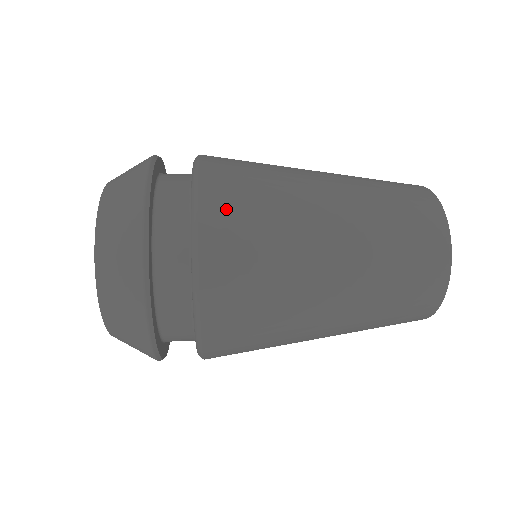
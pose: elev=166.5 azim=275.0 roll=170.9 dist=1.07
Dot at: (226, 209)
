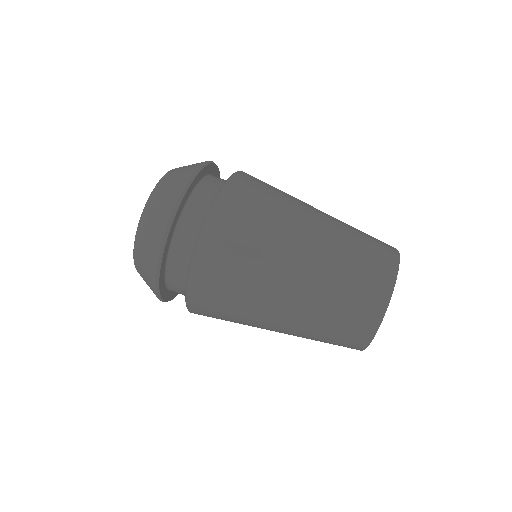
Dot at: (211, 278)
